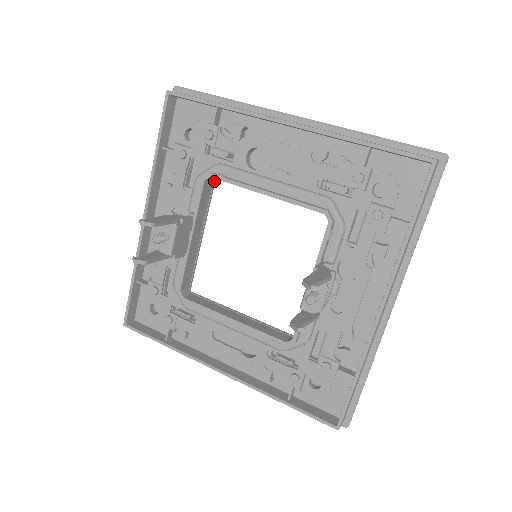
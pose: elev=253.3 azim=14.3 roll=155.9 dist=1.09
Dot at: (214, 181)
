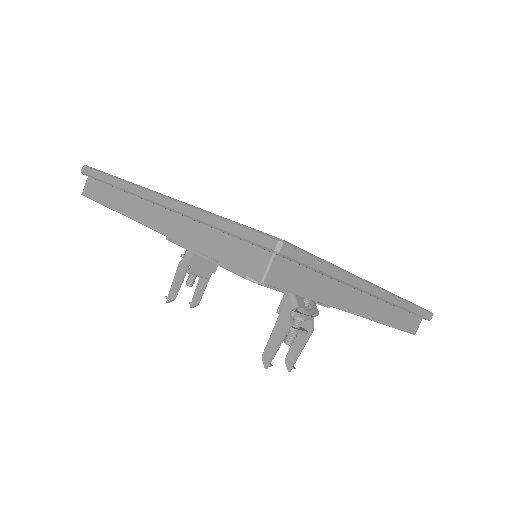
Dot at: occluded
